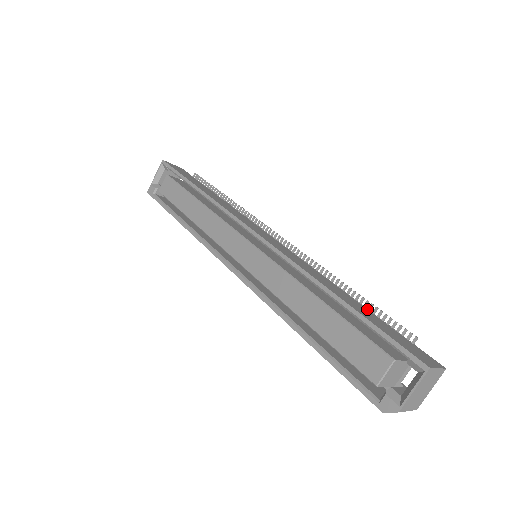
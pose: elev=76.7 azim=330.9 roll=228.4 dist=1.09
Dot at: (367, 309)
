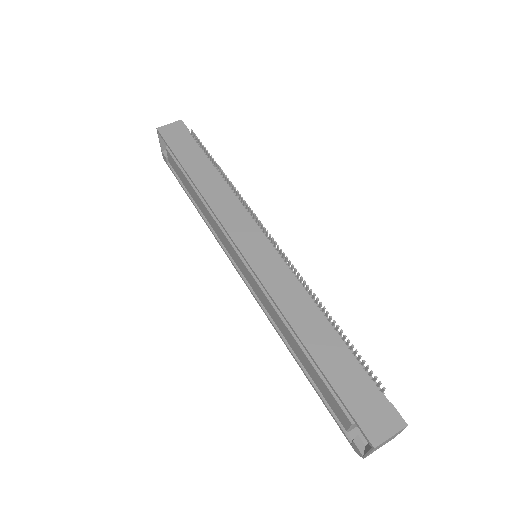
Dot at: (344, 344)
